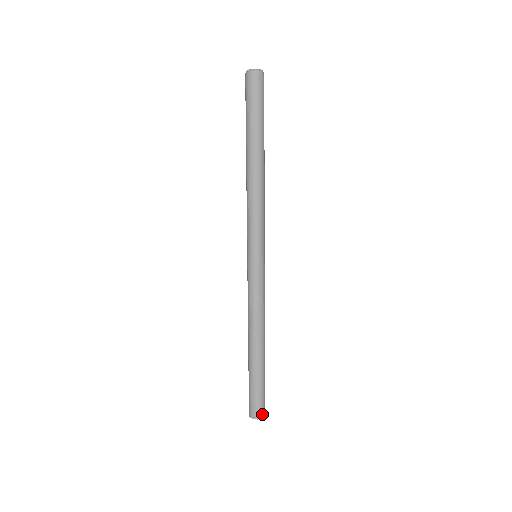
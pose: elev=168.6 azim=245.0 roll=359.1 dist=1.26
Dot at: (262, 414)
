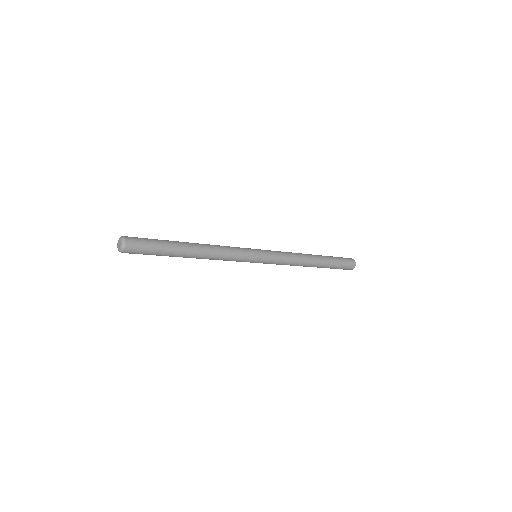
Dot at: (350, 269)
